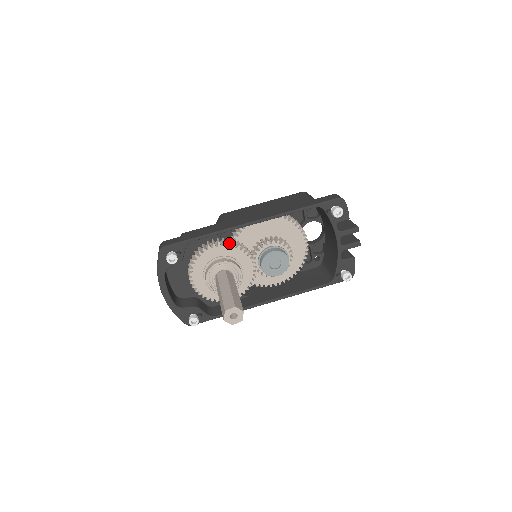
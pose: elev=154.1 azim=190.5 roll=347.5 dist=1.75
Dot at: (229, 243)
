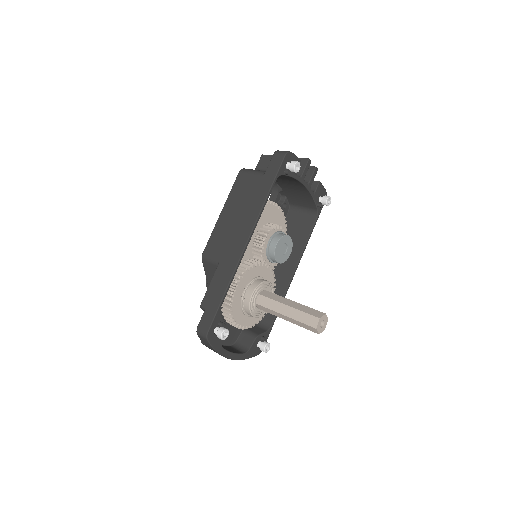
Dot at: (242, 274)
